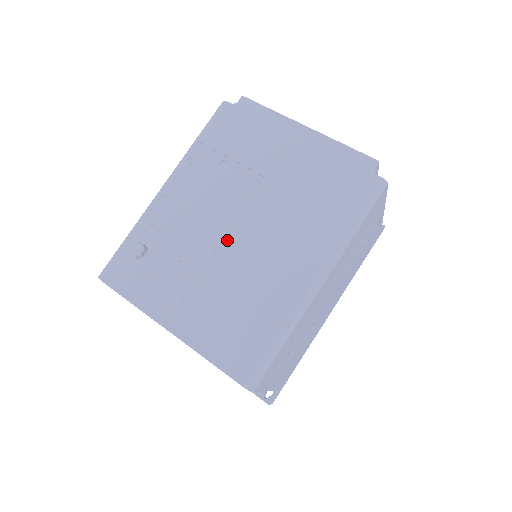
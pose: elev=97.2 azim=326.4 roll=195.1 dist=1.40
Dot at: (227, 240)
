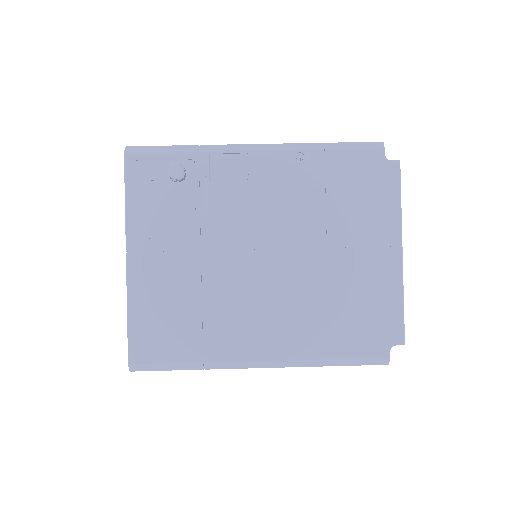
Dot at: (244, 254)
